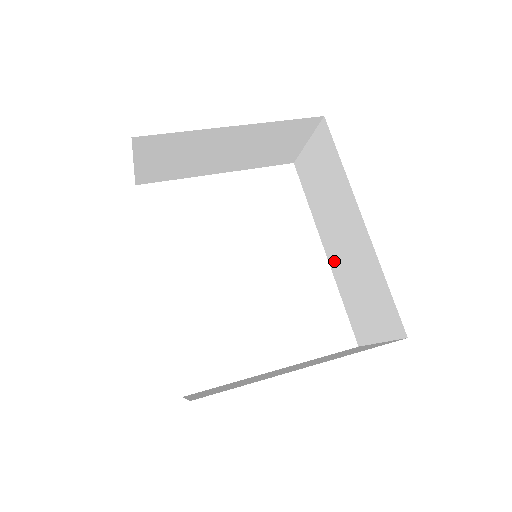
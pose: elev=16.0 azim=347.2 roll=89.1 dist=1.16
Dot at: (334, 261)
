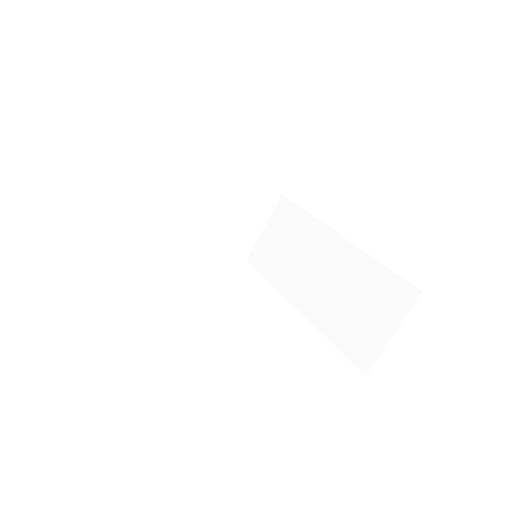
Dot at: (312, 308)
